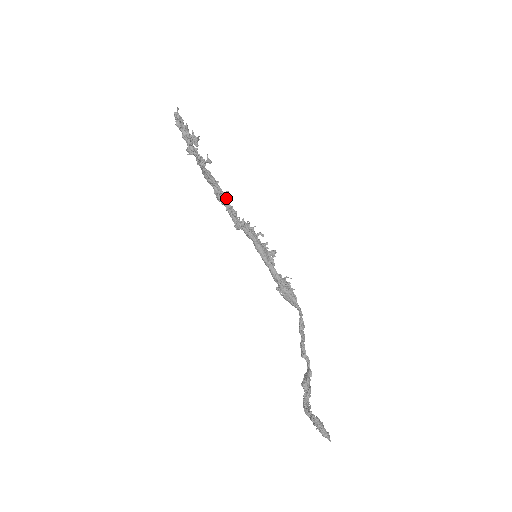
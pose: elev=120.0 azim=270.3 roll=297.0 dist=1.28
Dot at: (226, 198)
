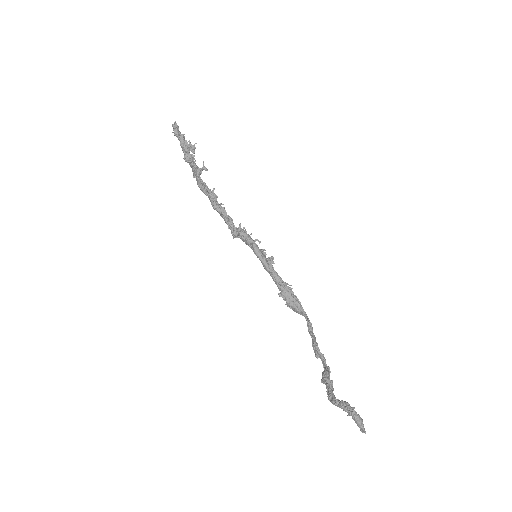
Dot at: occluded
